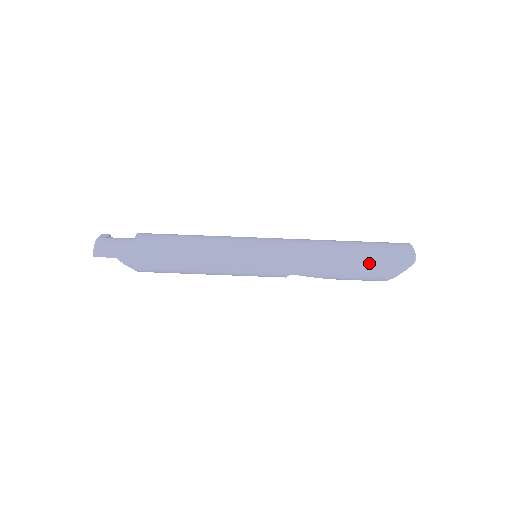
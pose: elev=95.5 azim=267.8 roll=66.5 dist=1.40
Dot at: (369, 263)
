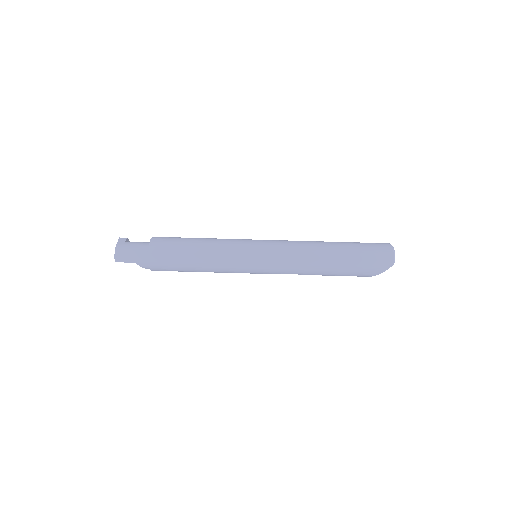
Dot at: (354, 265)
